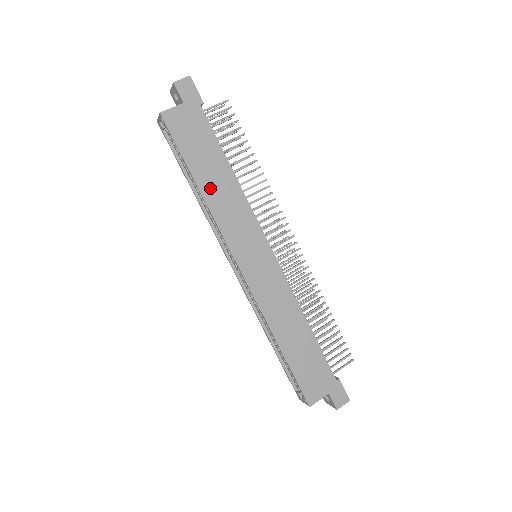
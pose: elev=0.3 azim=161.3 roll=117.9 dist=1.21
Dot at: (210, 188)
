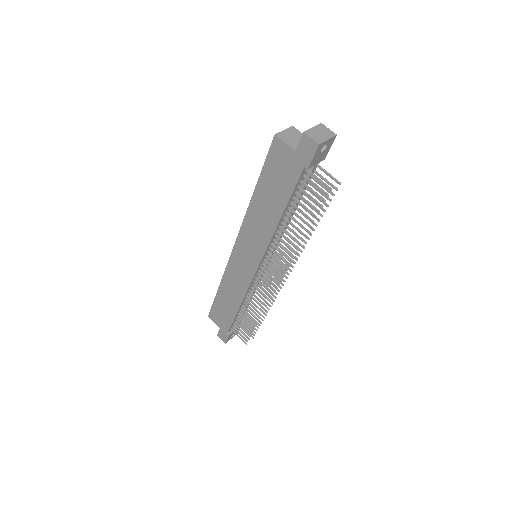
Dot at: (258, 205)
